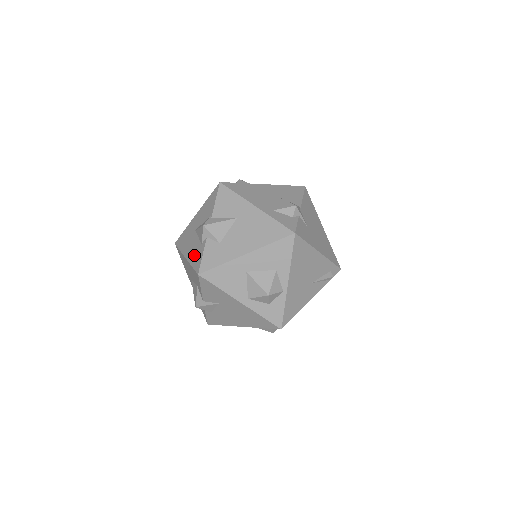
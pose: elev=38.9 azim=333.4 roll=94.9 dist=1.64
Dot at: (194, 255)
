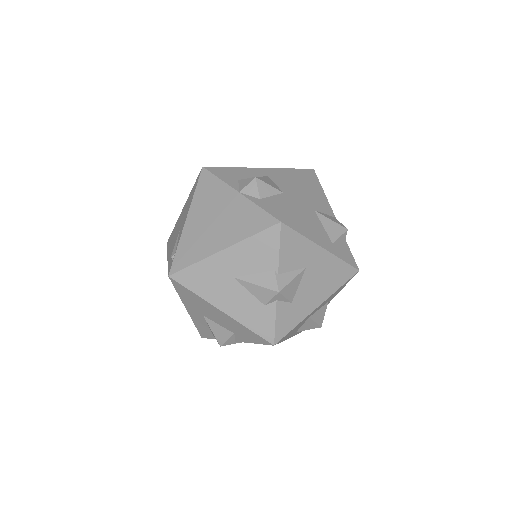
Dot at: (250, 316)
